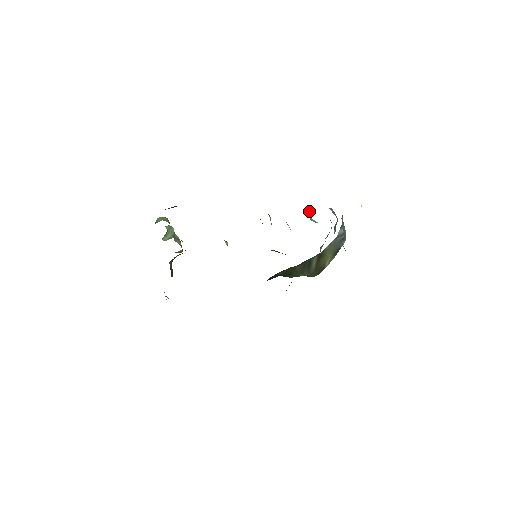
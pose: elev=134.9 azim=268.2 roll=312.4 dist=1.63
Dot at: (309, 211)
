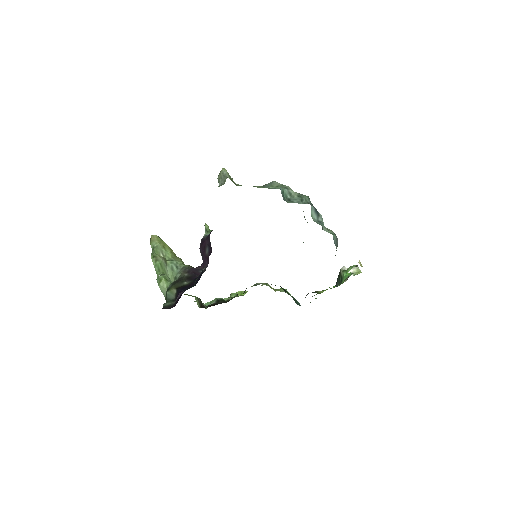
Dot at: occluded
